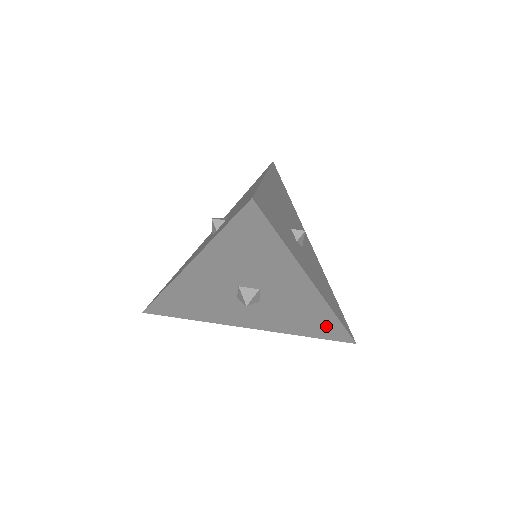
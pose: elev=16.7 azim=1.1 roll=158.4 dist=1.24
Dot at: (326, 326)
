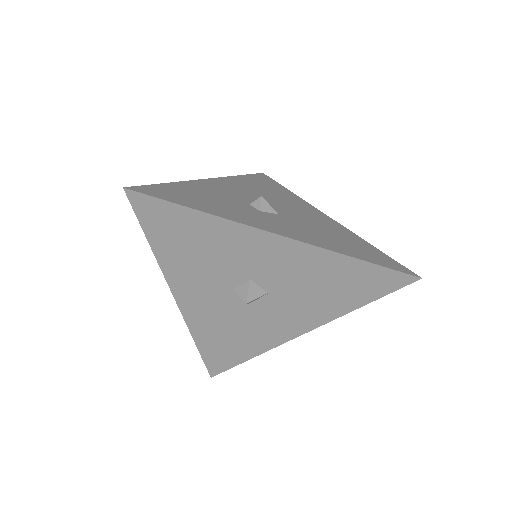
Dot at: (361, 278)
